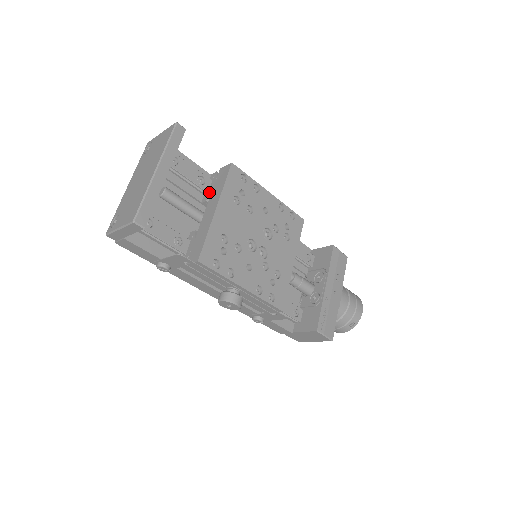
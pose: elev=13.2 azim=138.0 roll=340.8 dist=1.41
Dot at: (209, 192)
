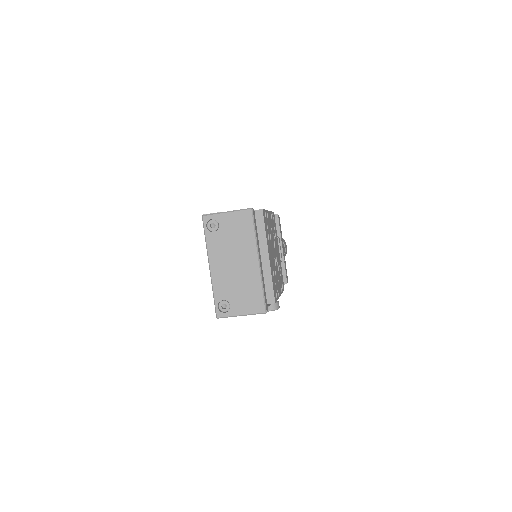
Dot at: occluded
